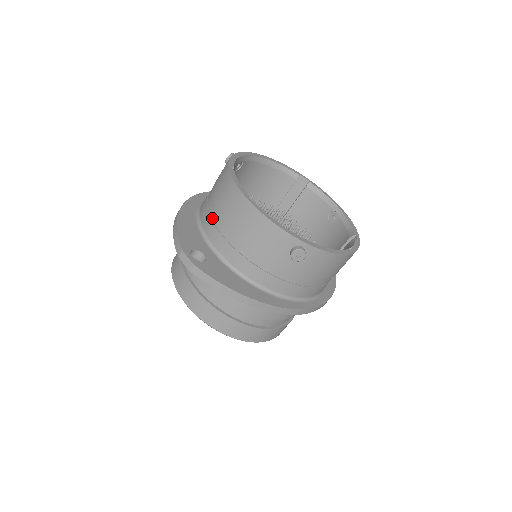
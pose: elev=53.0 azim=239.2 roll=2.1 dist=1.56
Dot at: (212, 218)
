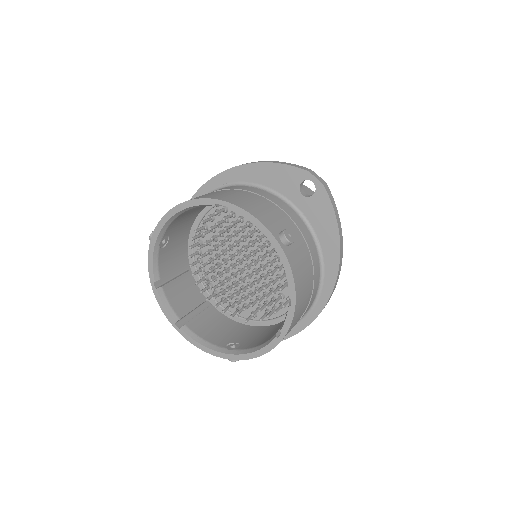
Dot at: occluded
